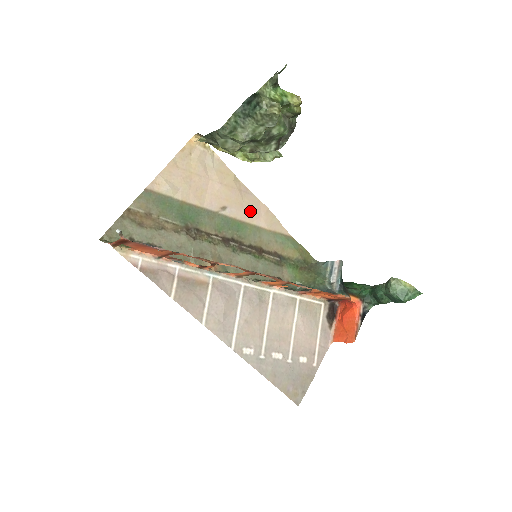
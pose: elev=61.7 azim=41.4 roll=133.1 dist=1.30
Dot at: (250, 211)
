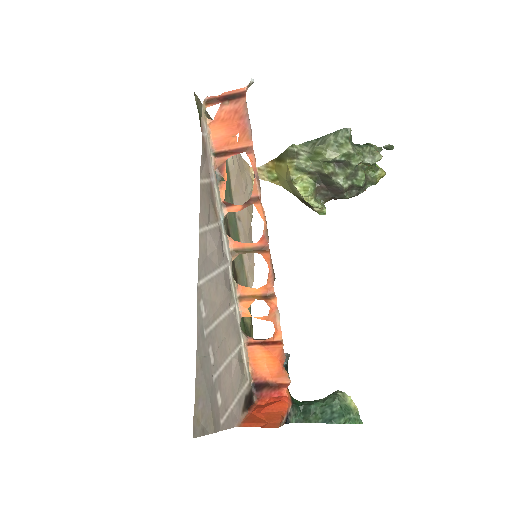
Dot at: occluded
